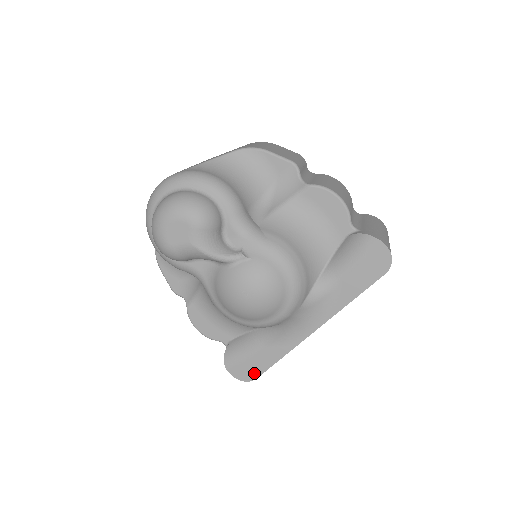
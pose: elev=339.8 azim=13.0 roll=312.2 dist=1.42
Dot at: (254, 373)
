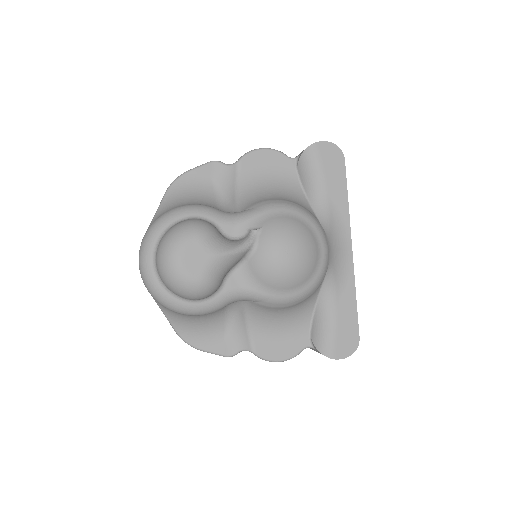
Dot at: (353, 335)
